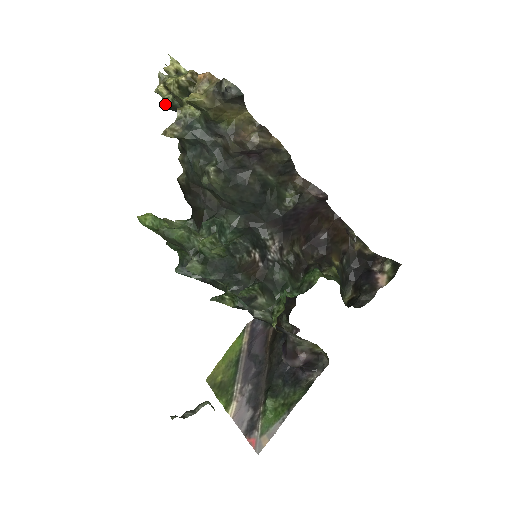
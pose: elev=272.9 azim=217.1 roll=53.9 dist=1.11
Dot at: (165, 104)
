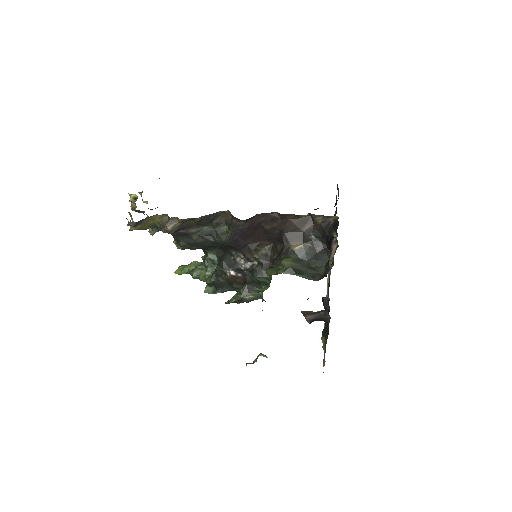
Dot at: occluded
